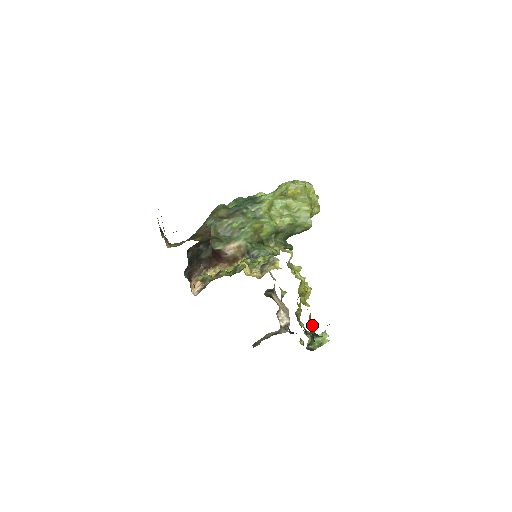
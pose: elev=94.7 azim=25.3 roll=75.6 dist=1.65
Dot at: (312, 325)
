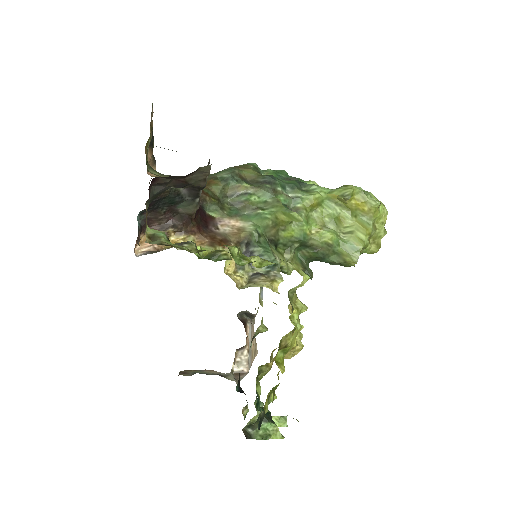
Dot at: (272, 400)
